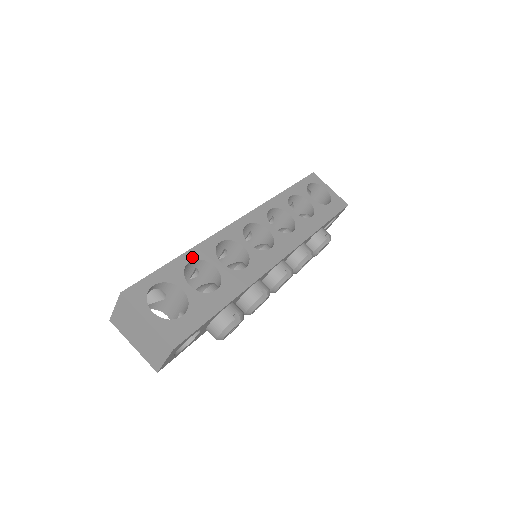
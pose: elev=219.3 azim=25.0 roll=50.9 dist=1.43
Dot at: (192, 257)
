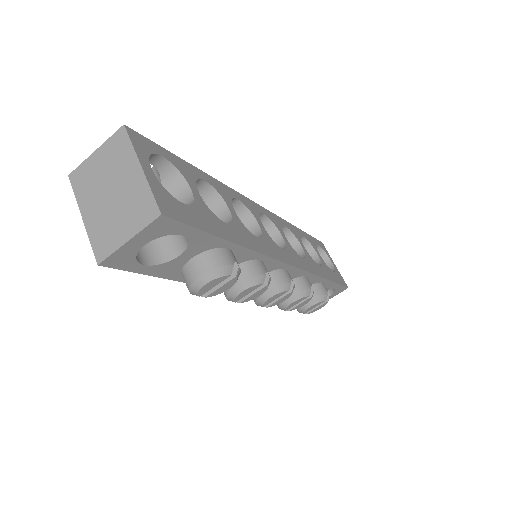
Dot at: (209, 180)
